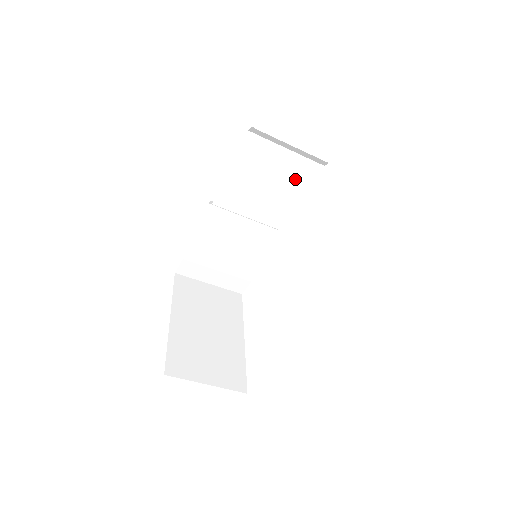
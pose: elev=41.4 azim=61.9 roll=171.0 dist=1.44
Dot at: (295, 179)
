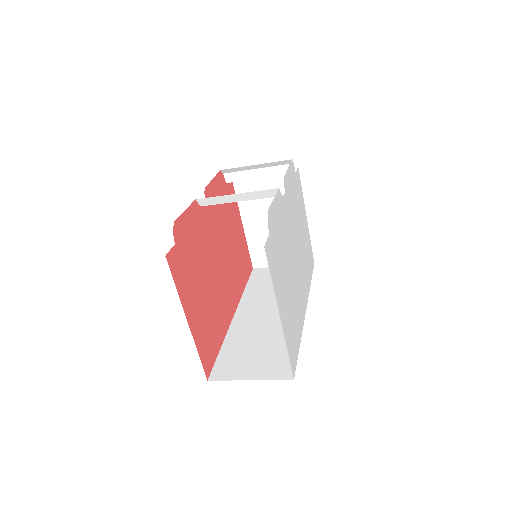
Dot at: occluded
